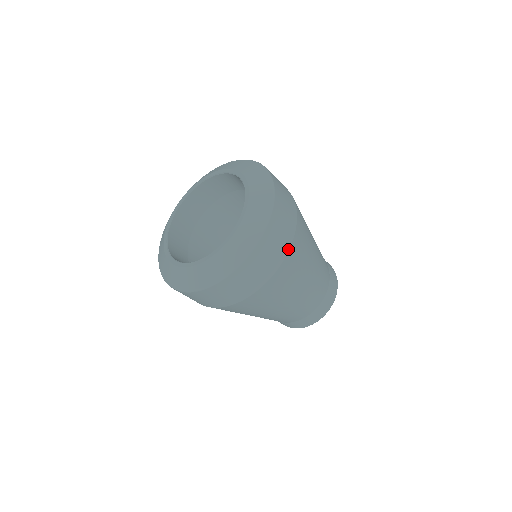
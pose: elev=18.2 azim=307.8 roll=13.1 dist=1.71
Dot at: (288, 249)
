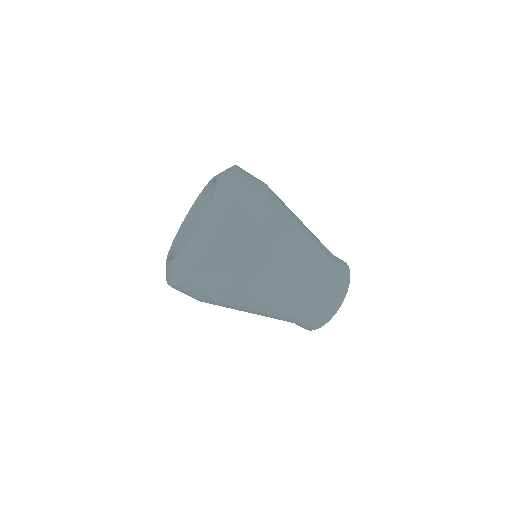
Dot at: (235, 265)
